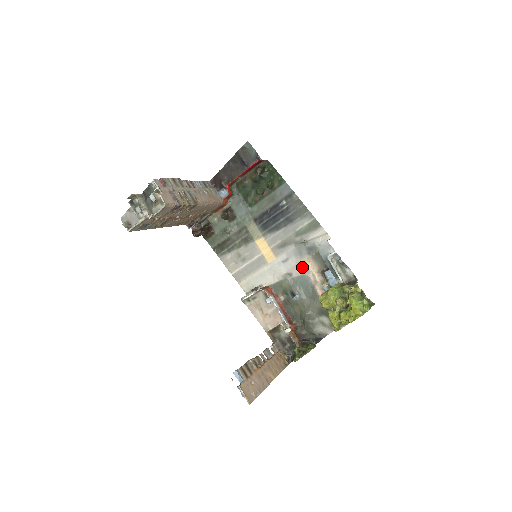
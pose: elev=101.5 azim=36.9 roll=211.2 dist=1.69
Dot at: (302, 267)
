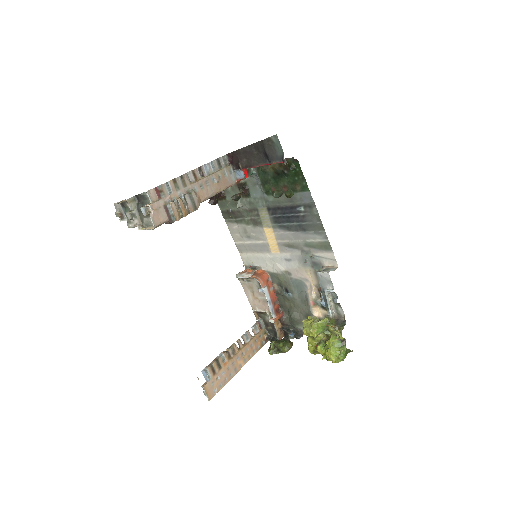
Dot at: (302, 274)
